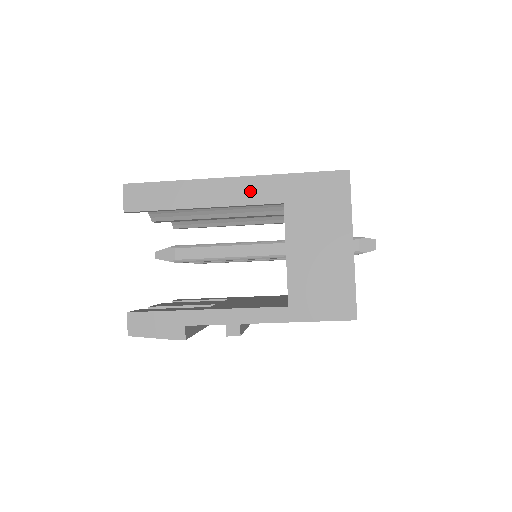
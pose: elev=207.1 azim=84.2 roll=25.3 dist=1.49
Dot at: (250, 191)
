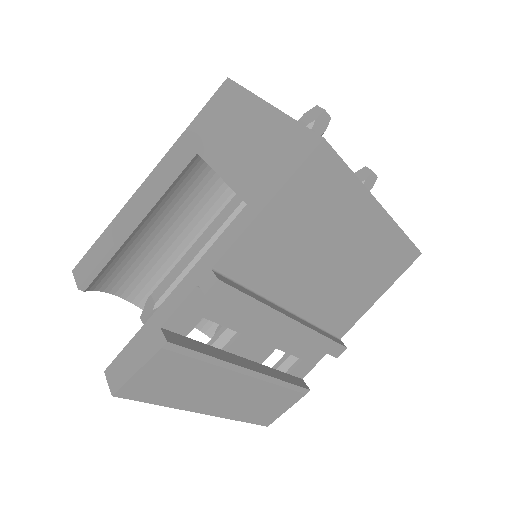
Dot at: (163, 171)
